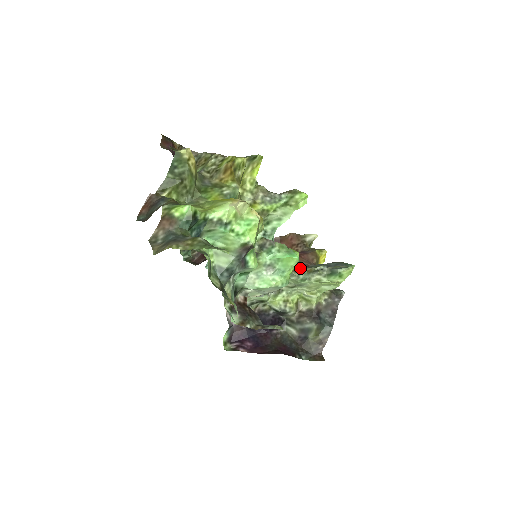
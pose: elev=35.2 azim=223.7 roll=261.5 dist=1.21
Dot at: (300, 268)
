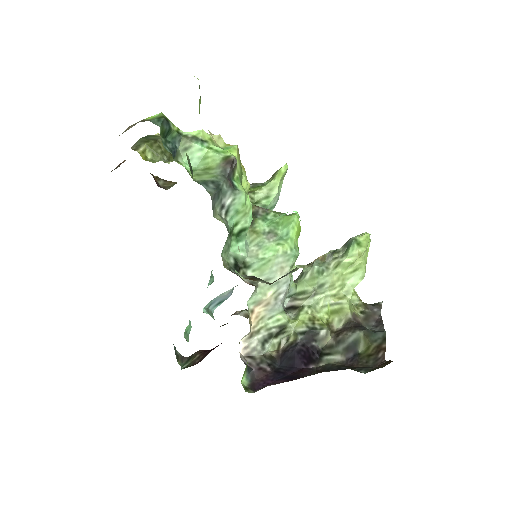
Dot at: (312, 262)
